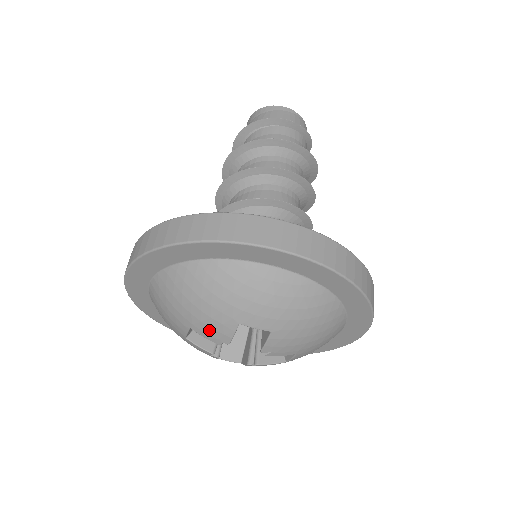
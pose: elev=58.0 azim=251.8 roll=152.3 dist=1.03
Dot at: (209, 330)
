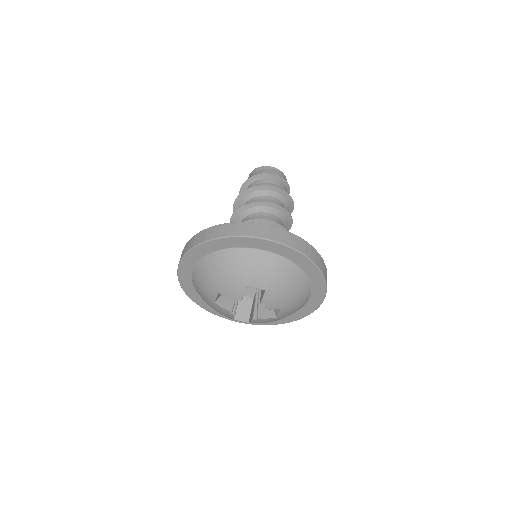
Dot at: (229, 292)
